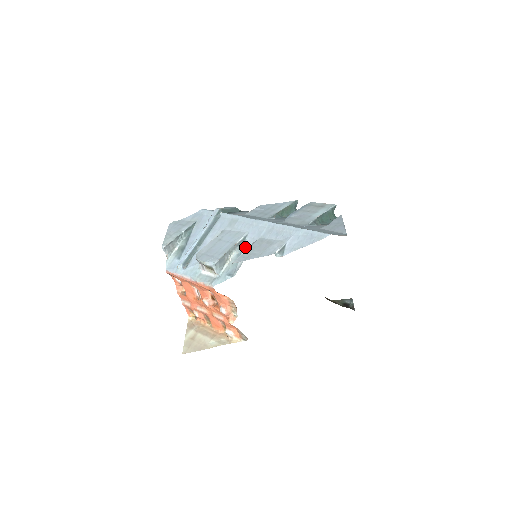
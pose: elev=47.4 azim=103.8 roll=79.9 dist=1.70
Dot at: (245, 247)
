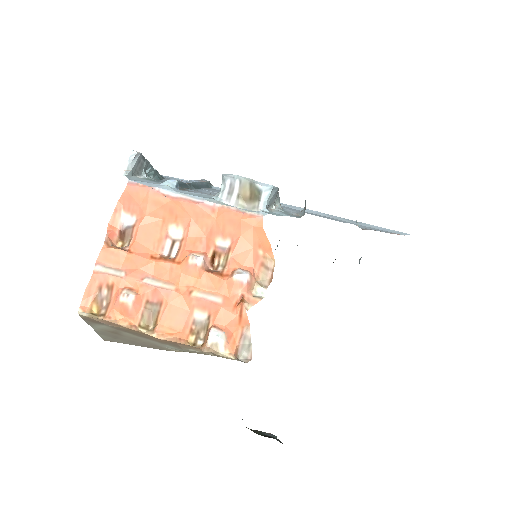
Dot at: (288, 211)
